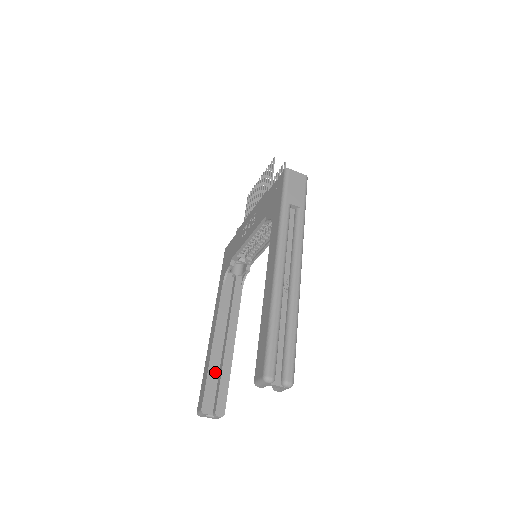
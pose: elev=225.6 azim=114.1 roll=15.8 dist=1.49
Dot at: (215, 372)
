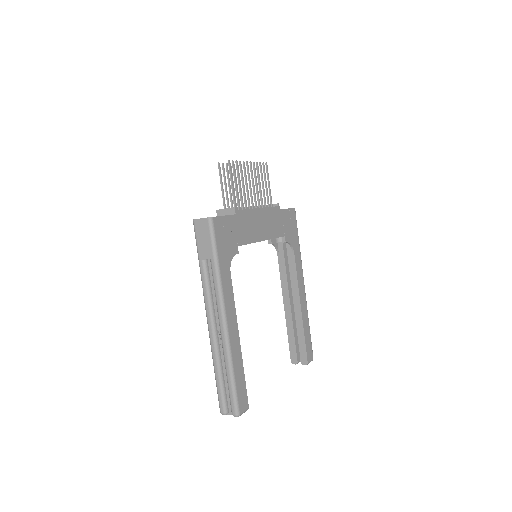
Dot at: (292, 332)
